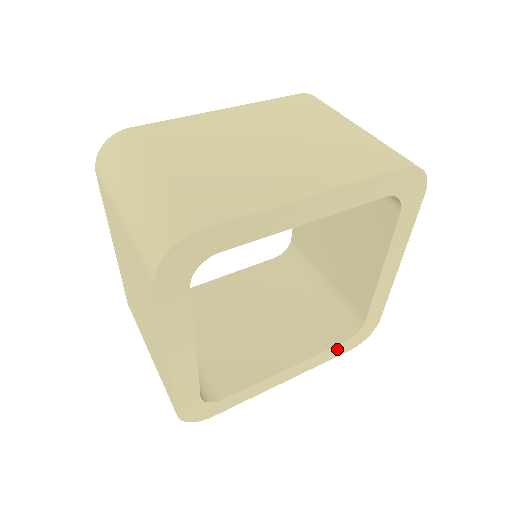
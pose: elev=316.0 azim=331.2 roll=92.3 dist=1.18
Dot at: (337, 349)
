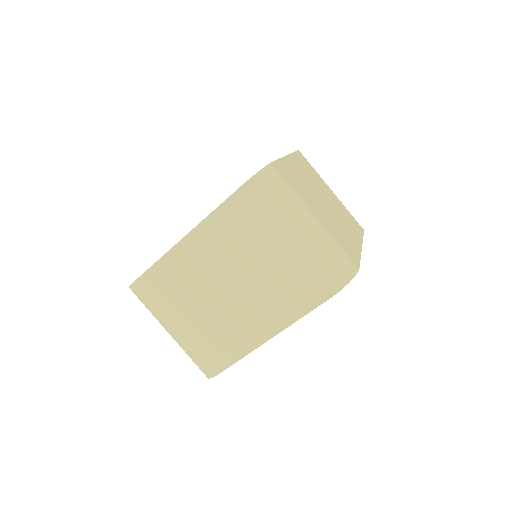
Dot at: occluded
